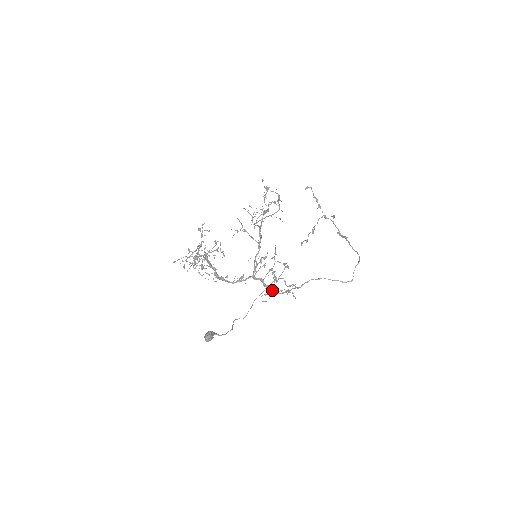
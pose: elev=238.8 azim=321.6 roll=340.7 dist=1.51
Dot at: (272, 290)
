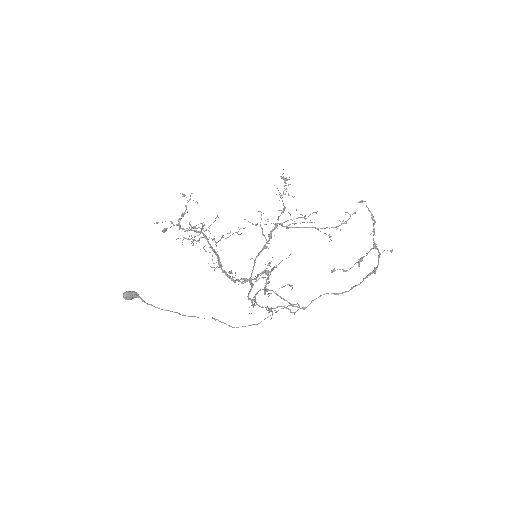
Dot at: occluded
